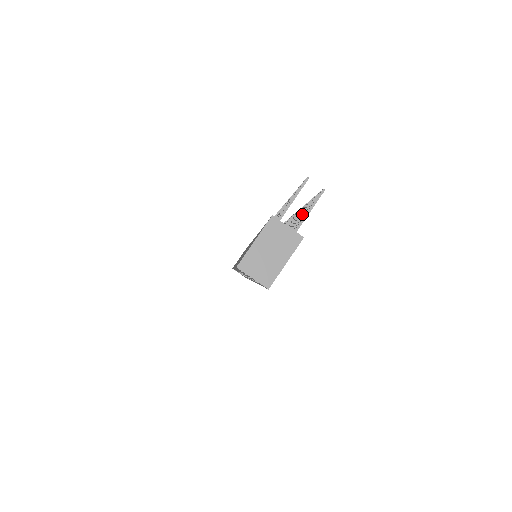
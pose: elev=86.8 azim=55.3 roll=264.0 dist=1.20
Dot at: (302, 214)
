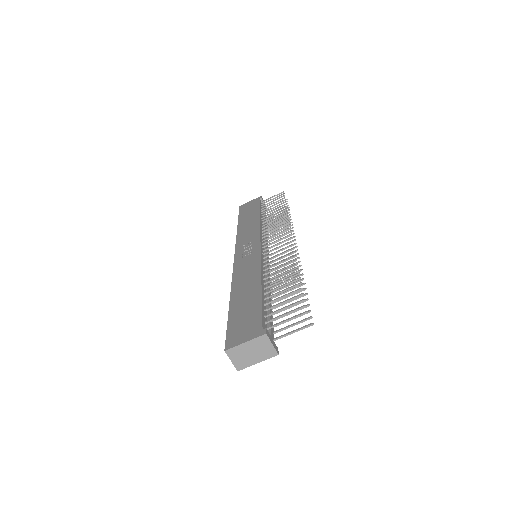
Dot at: occluded
